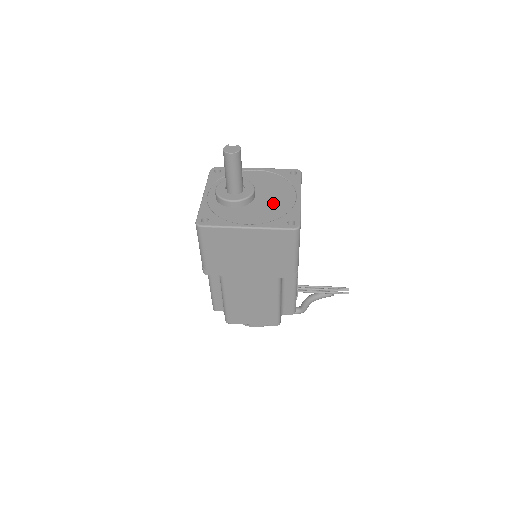
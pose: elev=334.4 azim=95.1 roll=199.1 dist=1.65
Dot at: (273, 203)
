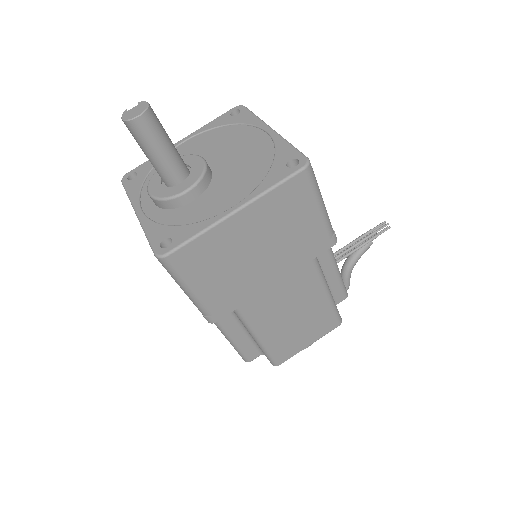
Dot at: (243, 159)
